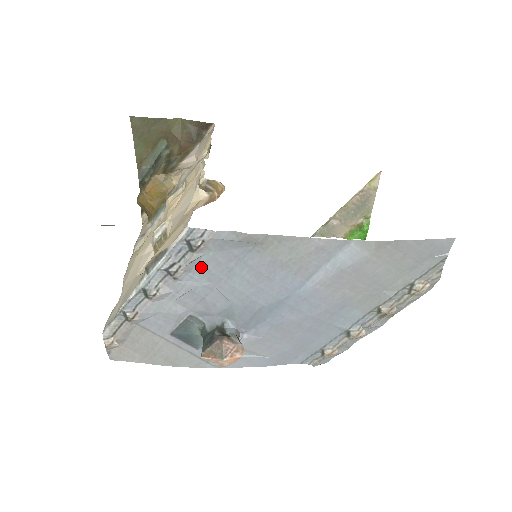
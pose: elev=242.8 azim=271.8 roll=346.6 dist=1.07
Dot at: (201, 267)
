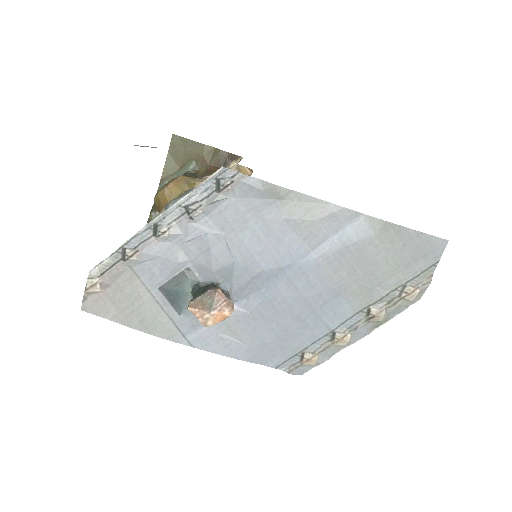
Dot at: (219, 212)
